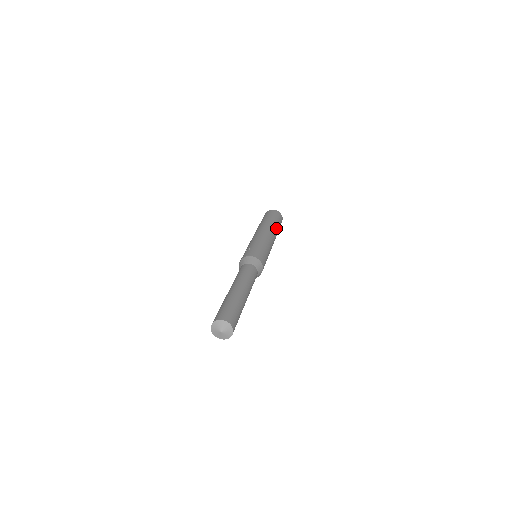
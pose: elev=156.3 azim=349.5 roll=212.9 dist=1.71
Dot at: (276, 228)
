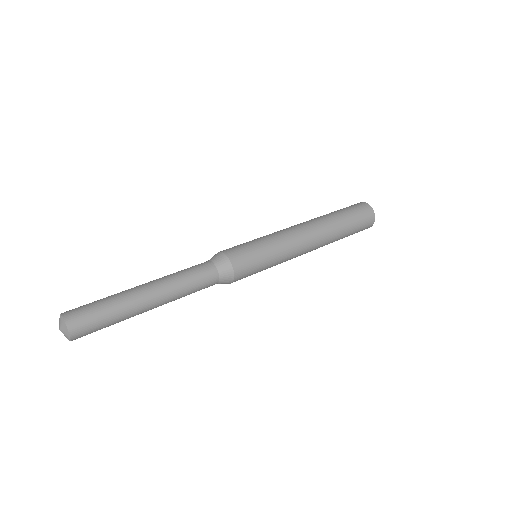
Dot at: (328, 218)
